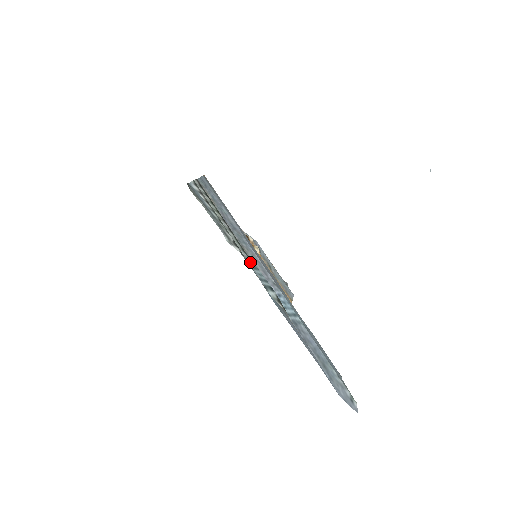
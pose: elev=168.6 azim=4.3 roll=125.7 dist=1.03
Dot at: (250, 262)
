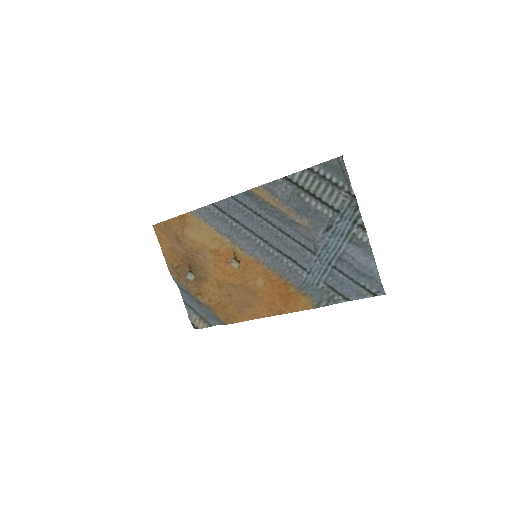
Dot at: (341, 210)
